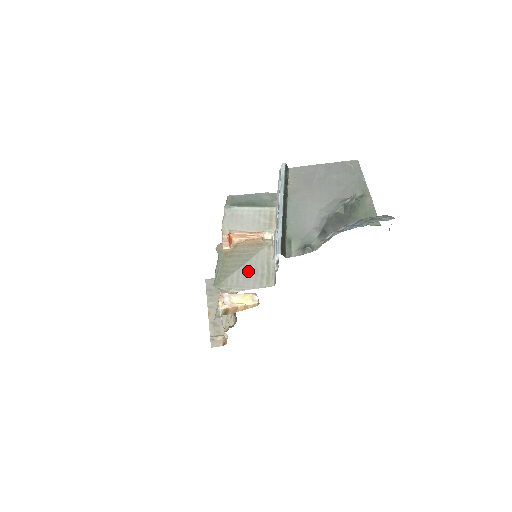
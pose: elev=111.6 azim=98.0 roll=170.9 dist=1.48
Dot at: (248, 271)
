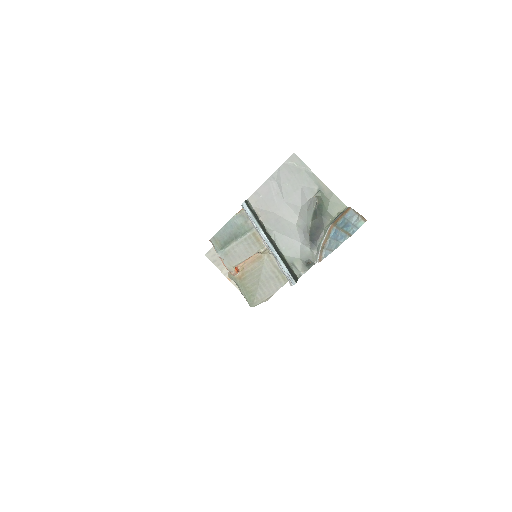
Dot at: (266, 282)
